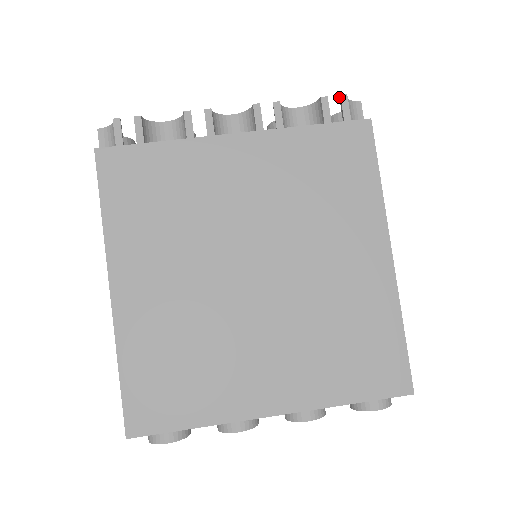
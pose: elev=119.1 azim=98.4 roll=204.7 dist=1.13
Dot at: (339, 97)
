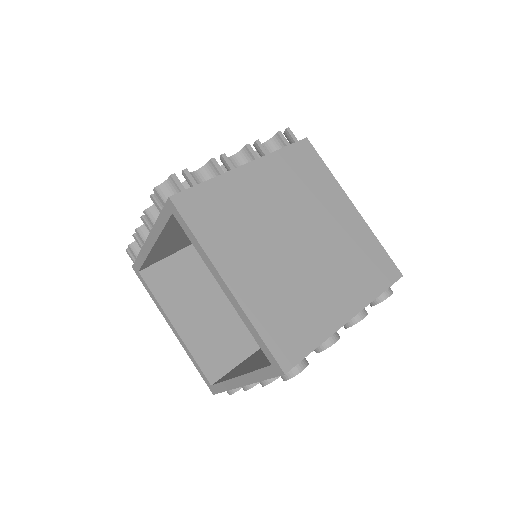
Dot at: occluded
